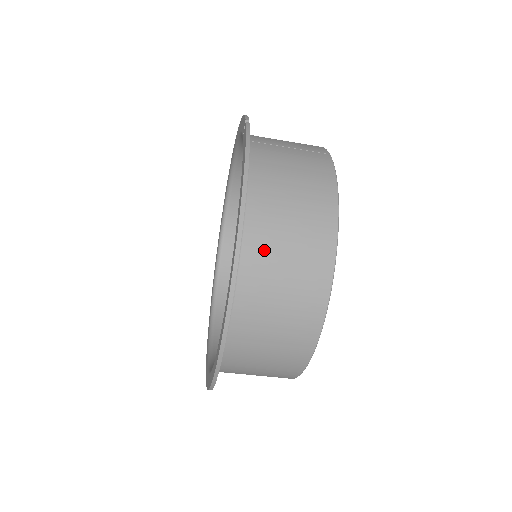
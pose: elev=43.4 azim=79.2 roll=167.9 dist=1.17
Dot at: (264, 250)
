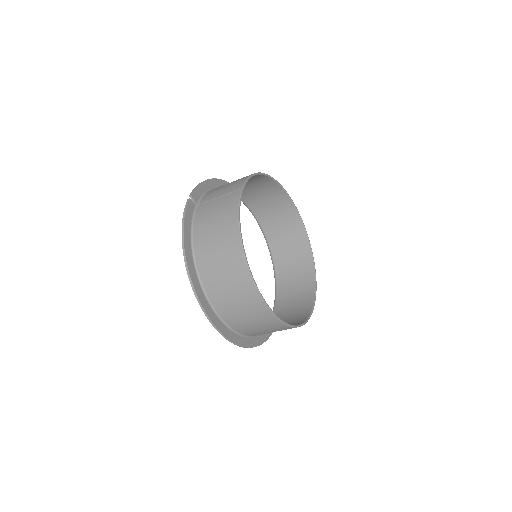
Dot at: (211, 275)
